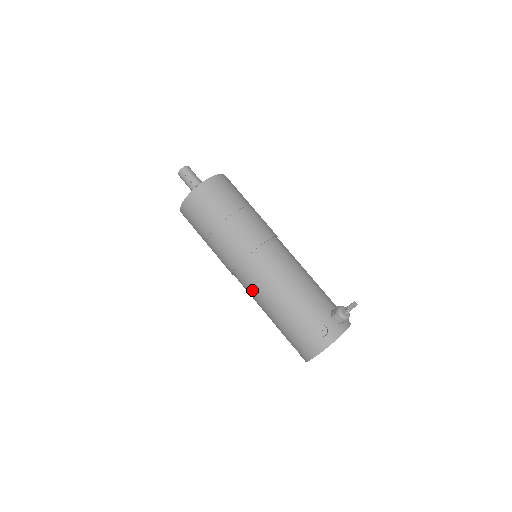
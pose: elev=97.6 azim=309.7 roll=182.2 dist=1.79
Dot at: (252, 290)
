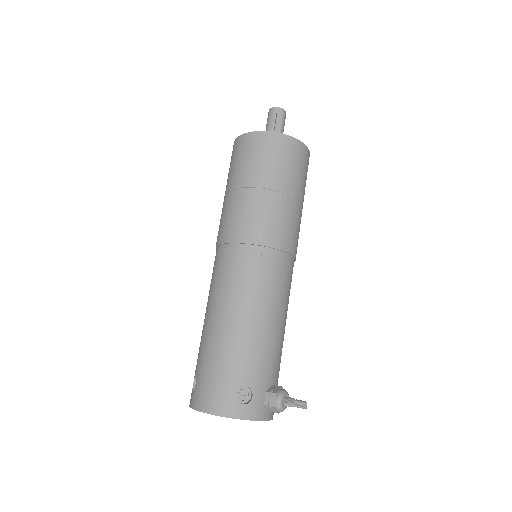
Dot at: (220, 281)
